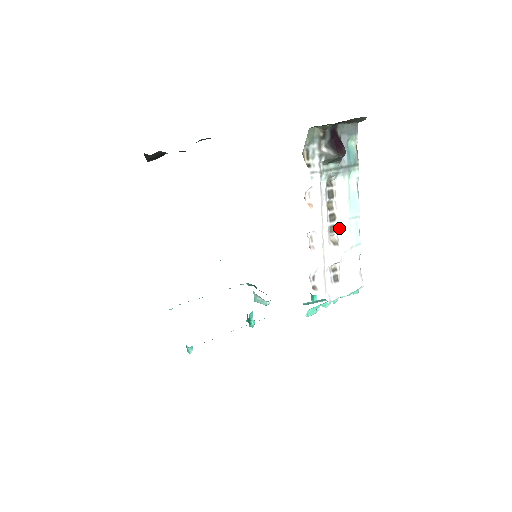
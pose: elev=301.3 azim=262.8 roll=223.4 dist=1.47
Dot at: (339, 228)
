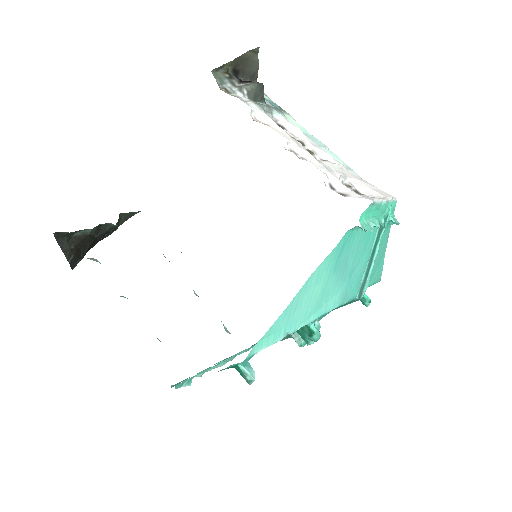
Dot at: (315, 152)
